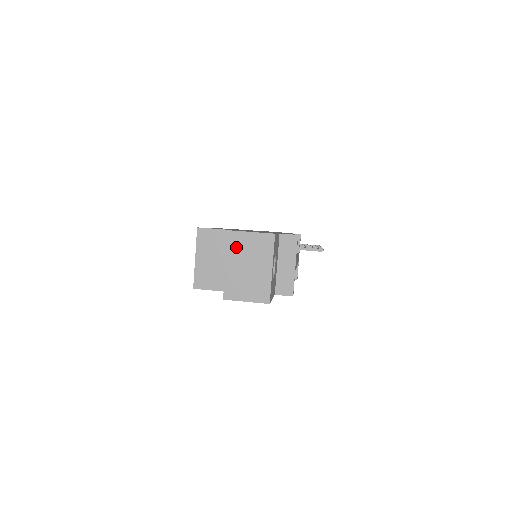
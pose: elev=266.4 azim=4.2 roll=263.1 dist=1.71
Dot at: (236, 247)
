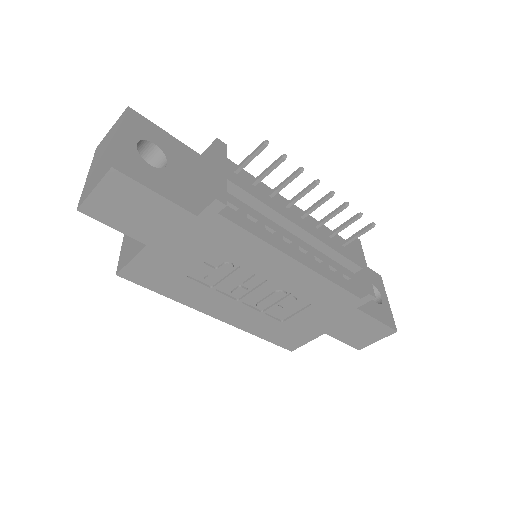
Dot at: (98, 153)
